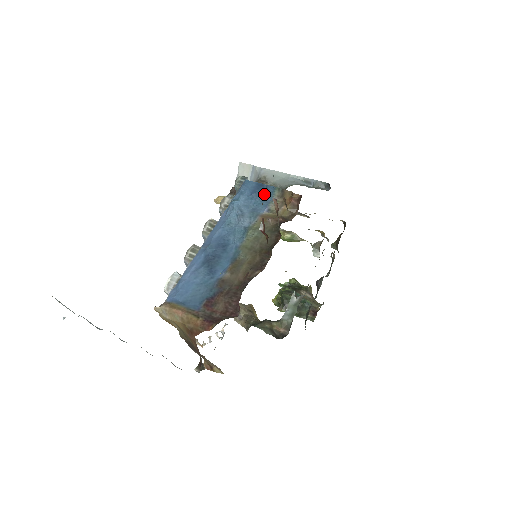
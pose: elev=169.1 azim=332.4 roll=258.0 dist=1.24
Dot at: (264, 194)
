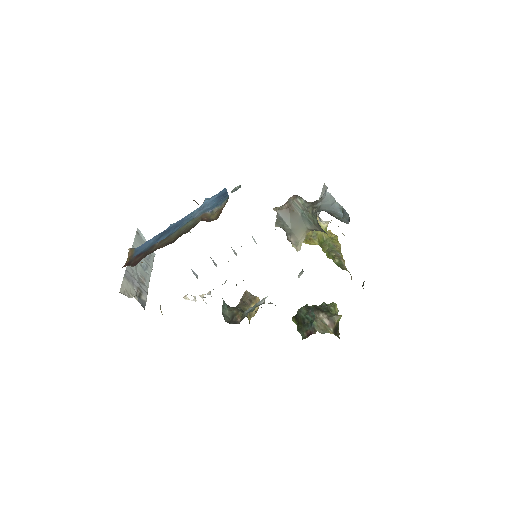
Dot at: (221, 200)
